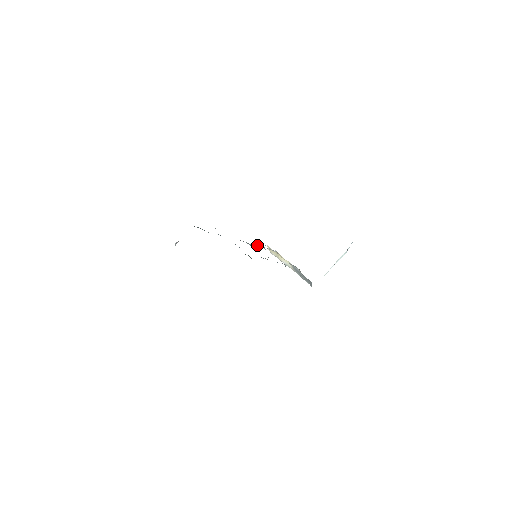
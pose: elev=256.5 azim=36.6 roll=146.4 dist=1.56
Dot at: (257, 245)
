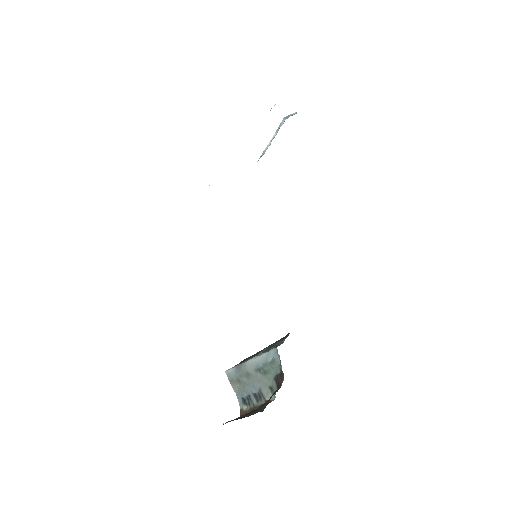
Dot at: occluded
